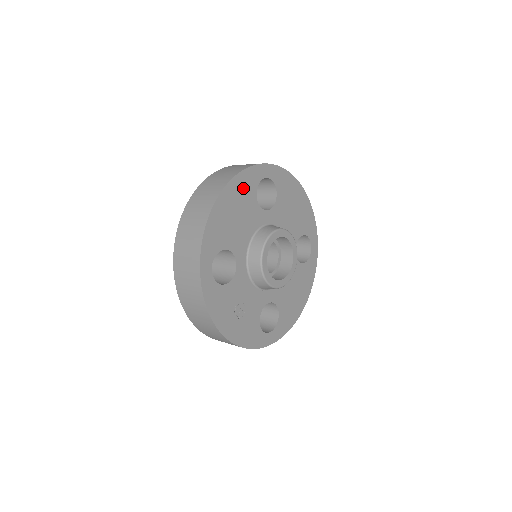
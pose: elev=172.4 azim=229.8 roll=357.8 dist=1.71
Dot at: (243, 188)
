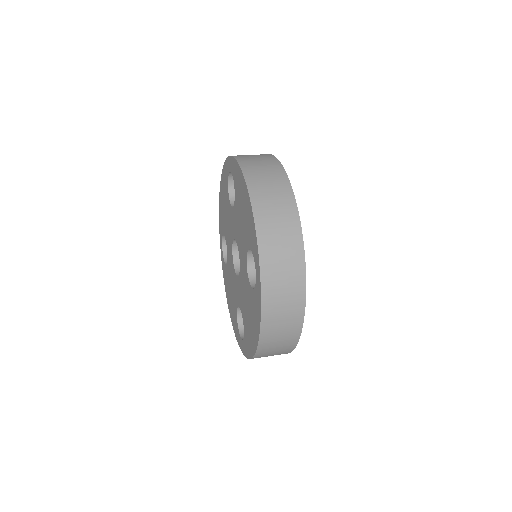
Dot at: occluded
